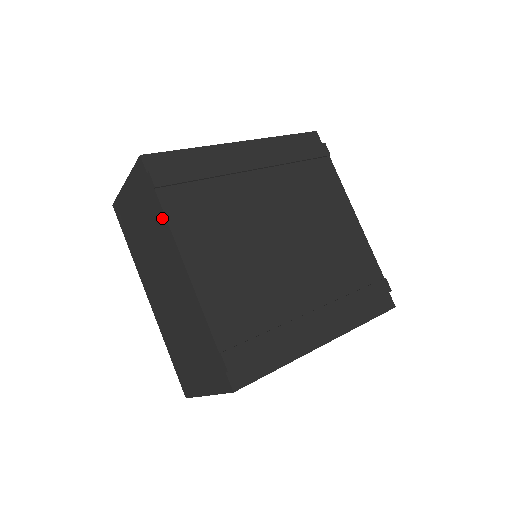
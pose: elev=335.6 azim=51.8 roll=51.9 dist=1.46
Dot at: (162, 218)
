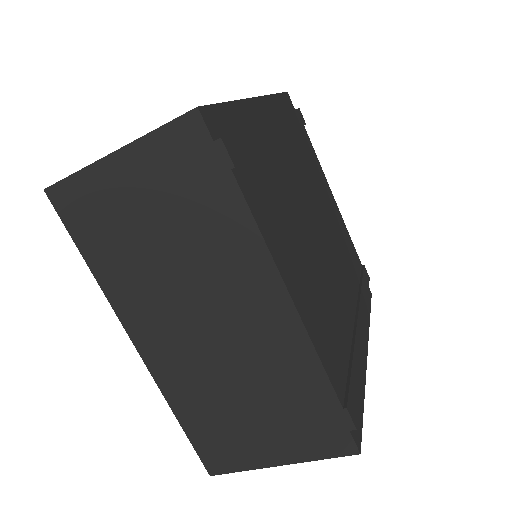
Dot at: (241, 219)
